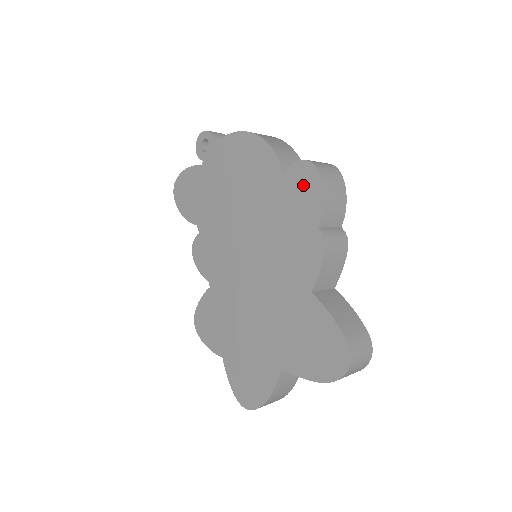
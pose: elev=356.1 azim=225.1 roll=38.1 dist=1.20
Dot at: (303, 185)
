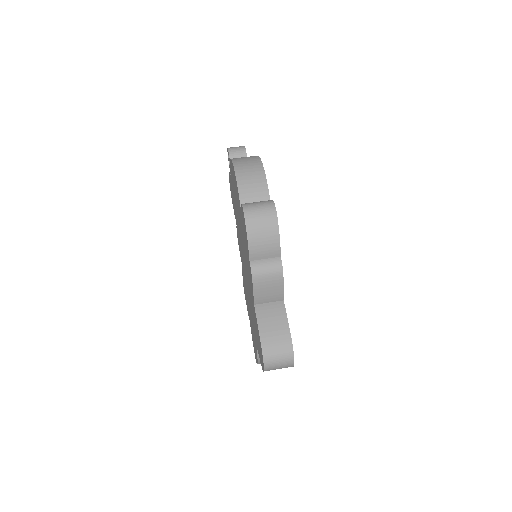
Dot at: (244, 224)
